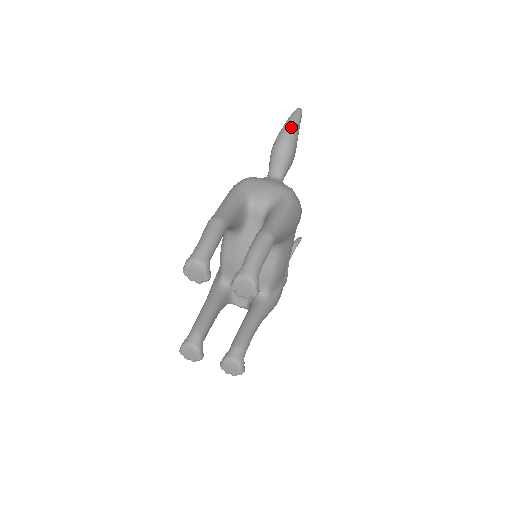
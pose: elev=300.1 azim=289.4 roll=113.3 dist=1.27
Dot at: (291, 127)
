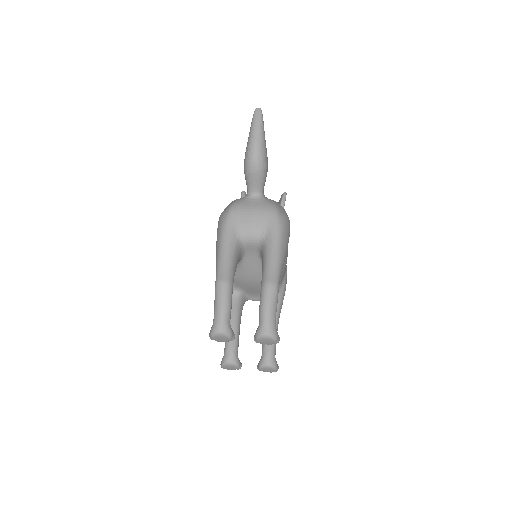
Dot at: (257, 142)
